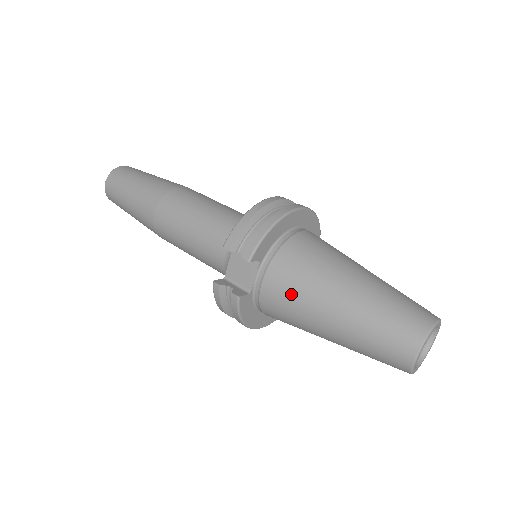
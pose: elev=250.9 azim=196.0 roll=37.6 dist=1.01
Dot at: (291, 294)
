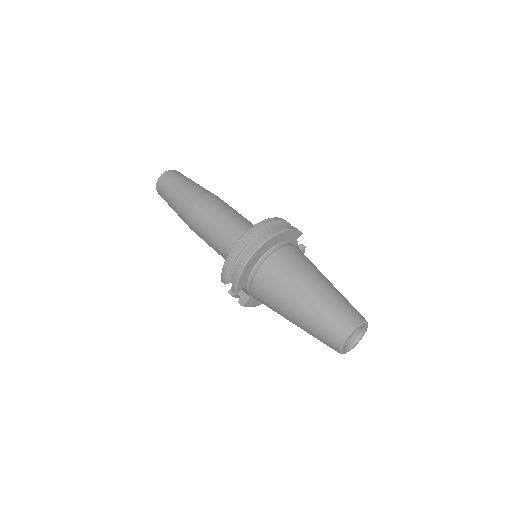
Dot at: (269, 306)
